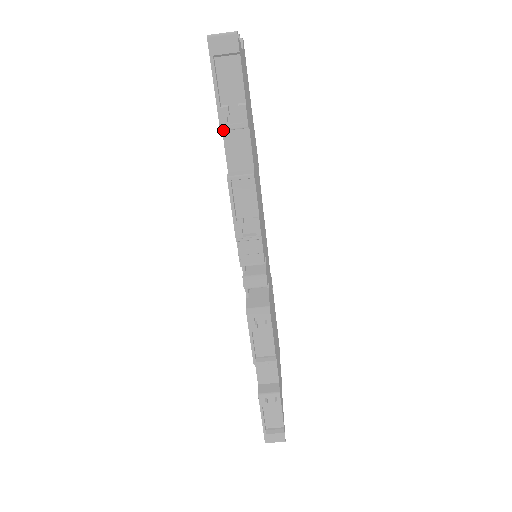
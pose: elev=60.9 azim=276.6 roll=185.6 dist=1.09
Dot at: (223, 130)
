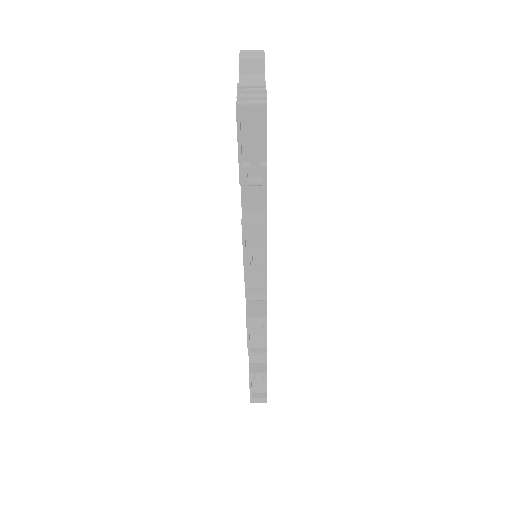
Dot at: (242, 185)
